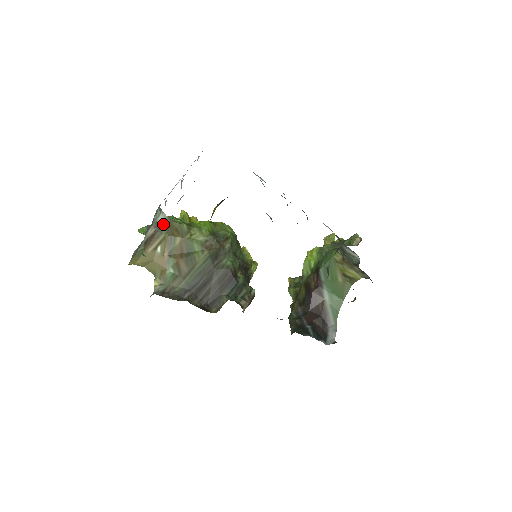
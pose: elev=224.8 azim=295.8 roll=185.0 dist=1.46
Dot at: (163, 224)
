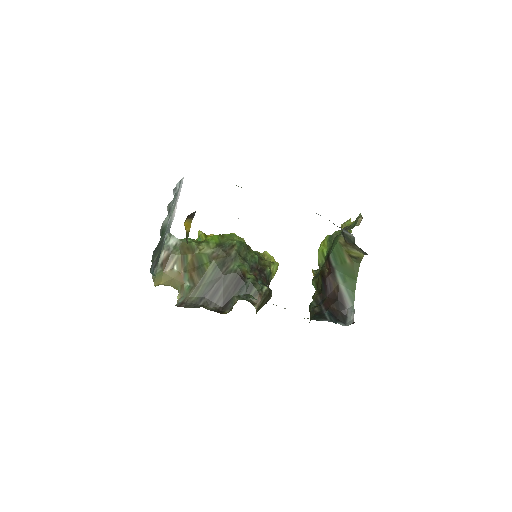
Dot at: (176, 246)
